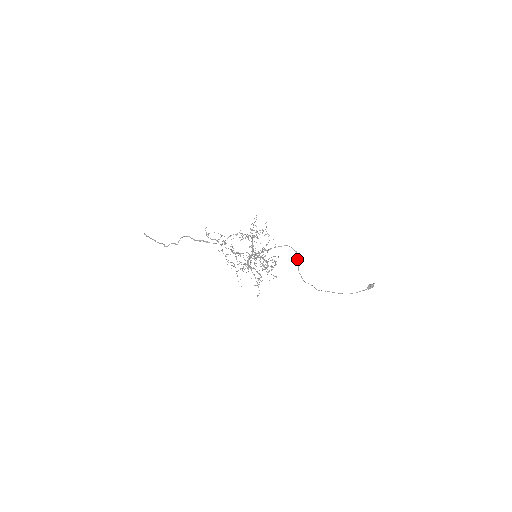
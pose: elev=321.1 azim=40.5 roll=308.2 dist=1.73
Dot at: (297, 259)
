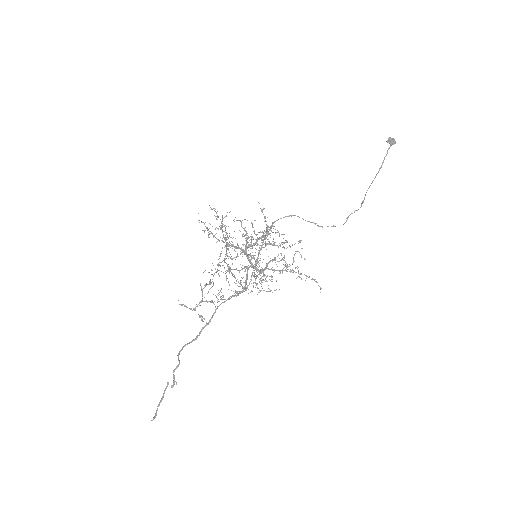
Dot at: occluded
